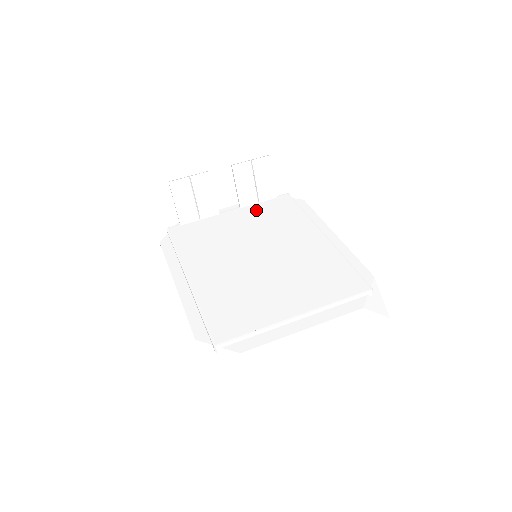
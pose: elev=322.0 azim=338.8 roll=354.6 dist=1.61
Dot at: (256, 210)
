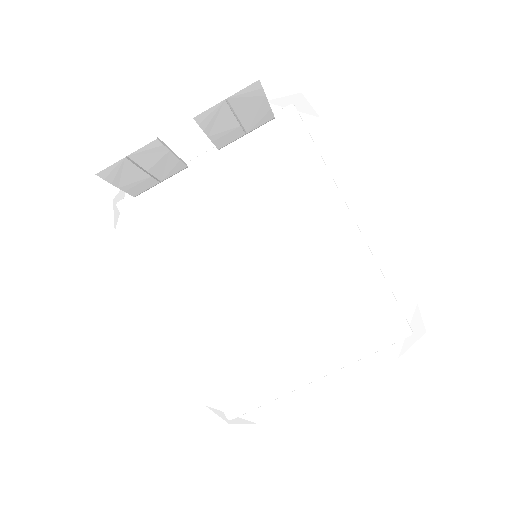
Dot at: (244, 156)
